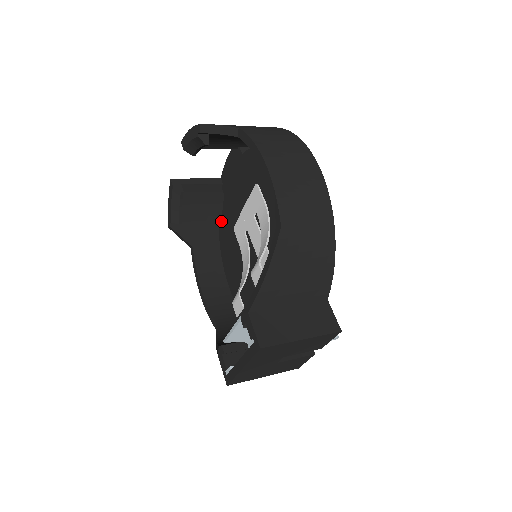
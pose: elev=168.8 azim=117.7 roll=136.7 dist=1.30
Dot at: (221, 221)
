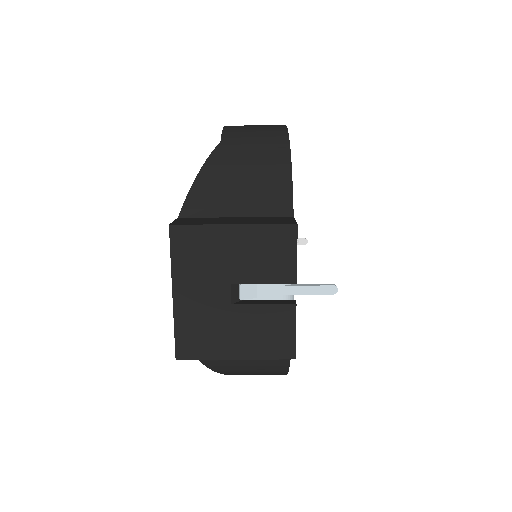
Dot at: occluded
